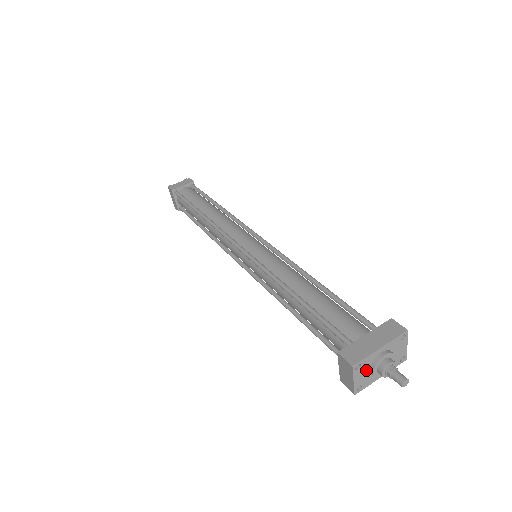
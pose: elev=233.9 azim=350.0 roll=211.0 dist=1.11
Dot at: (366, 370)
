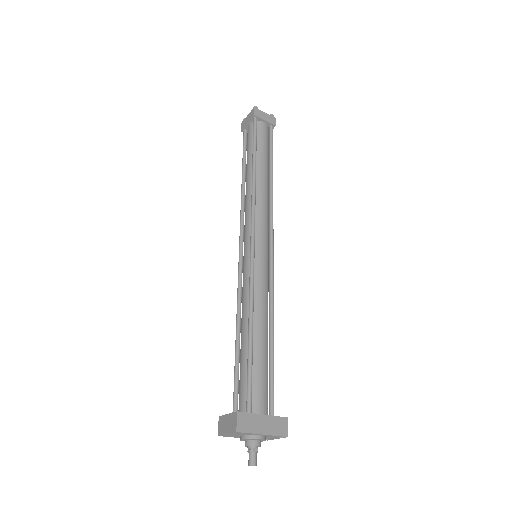
Dot at: (241, 434)
